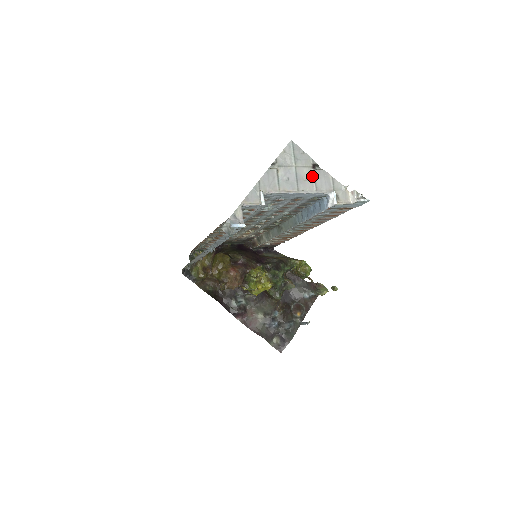
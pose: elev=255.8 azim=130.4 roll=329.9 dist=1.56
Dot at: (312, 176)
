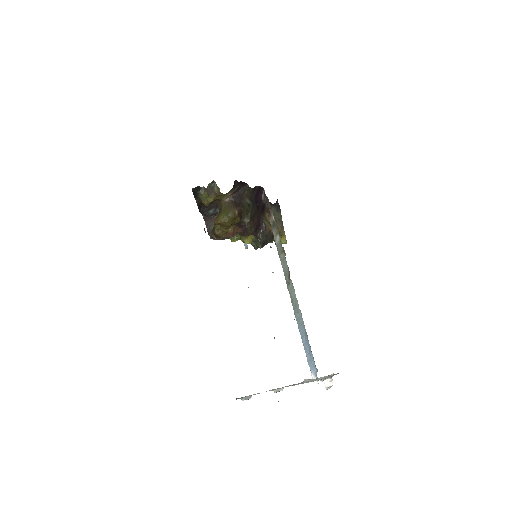
Dot at: (323, 378)
